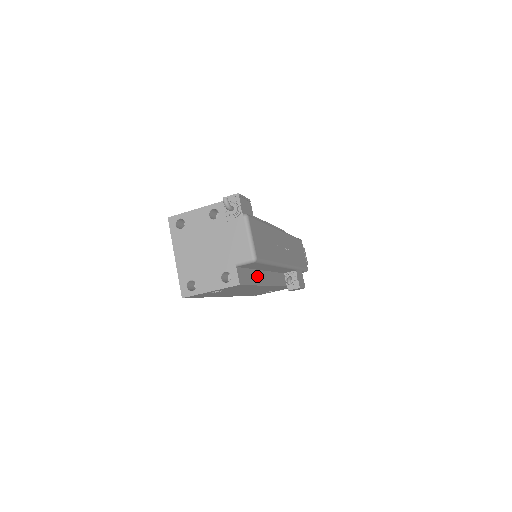
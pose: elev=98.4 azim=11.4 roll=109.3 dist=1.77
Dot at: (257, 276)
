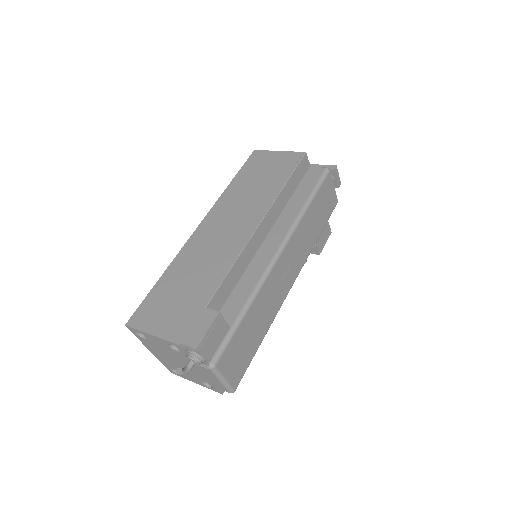
Dot at: occluded
